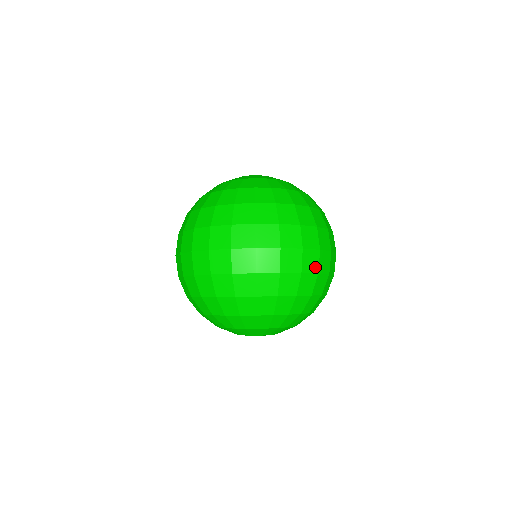
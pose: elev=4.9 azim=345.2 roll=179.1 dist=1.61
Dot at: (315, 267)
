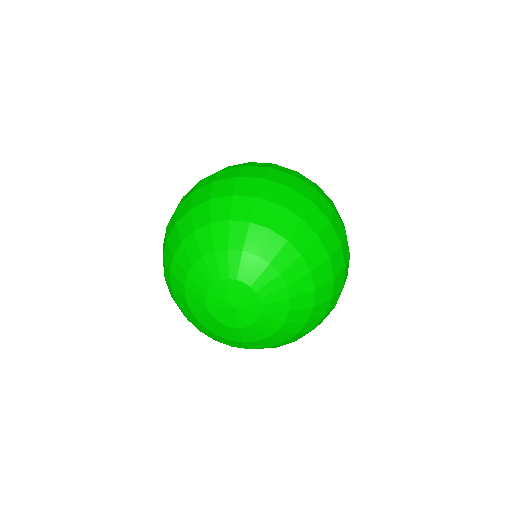
Dot at: (327, 214)
